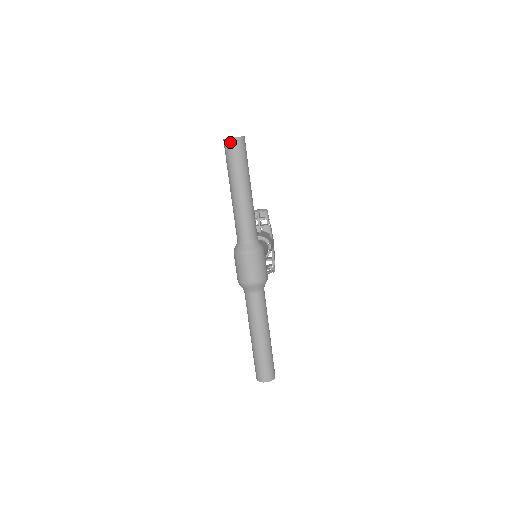
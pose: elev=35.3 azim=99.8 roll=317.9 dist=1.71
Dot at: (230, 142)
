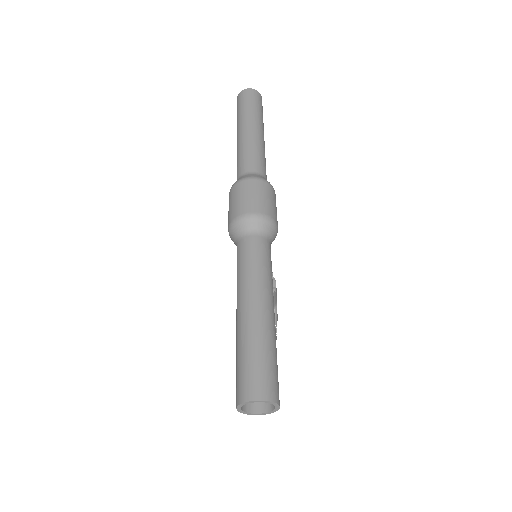
Dot at: (246, 91)
